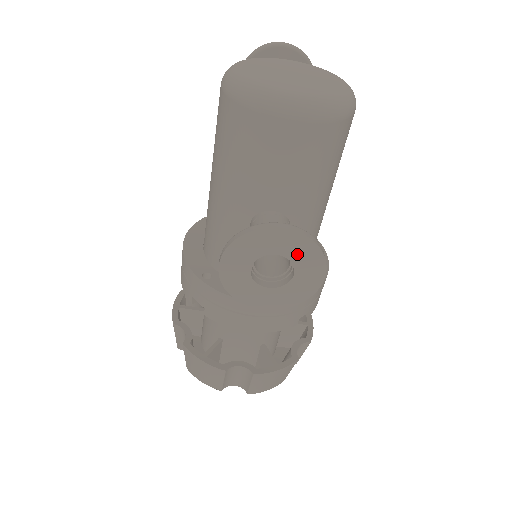
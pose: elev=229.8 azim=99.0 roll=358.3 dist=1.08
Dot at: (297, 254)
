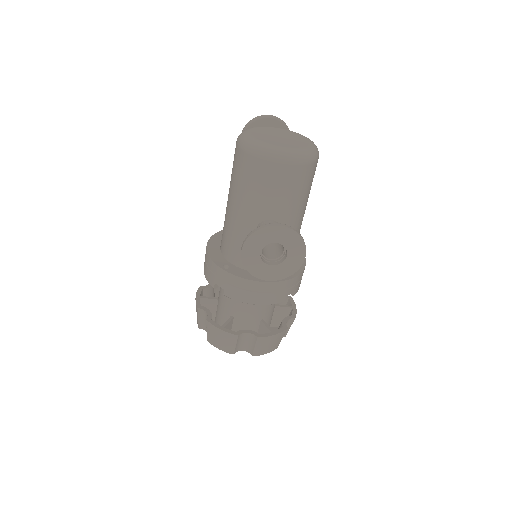
Dot at: (289, 242)
